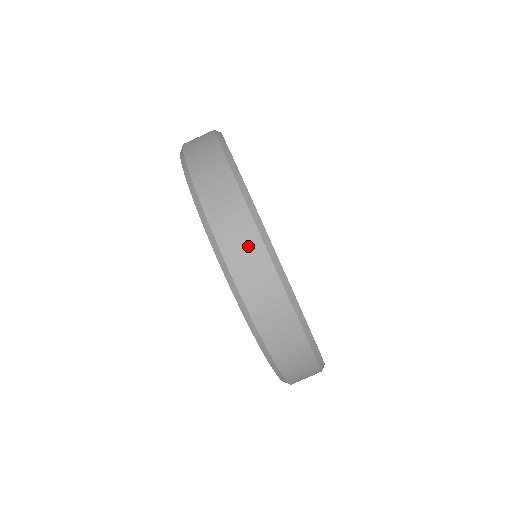
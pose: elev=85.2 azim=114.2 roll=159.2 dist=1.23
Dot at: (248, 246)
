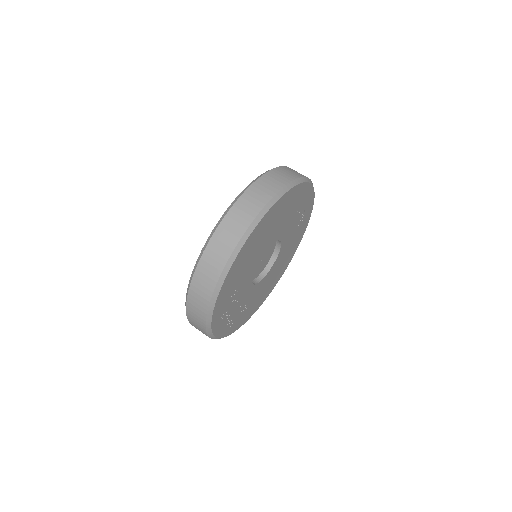
Dot at: occluded
